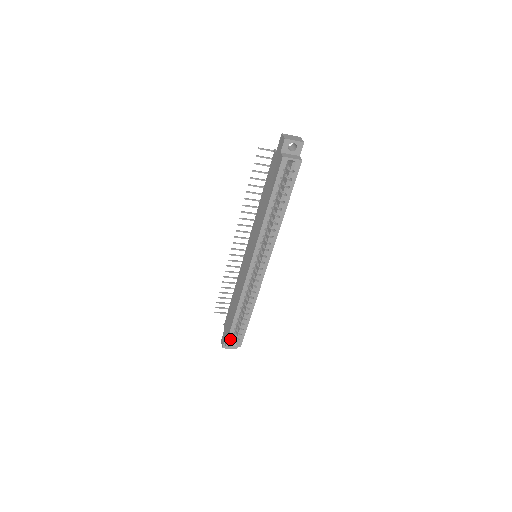
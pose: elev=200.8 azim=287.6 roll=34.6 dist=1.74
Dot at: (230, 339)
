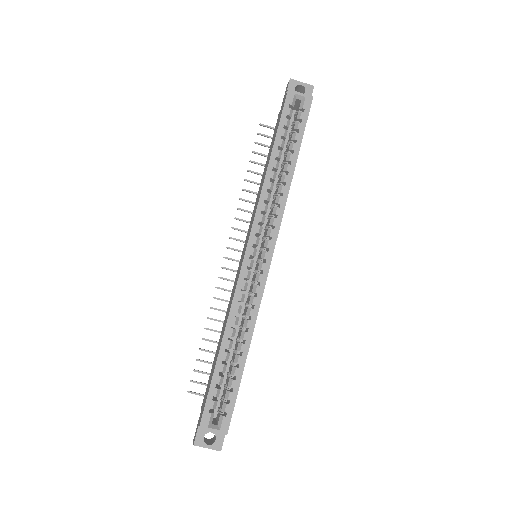
Dot at: (208, 411)
